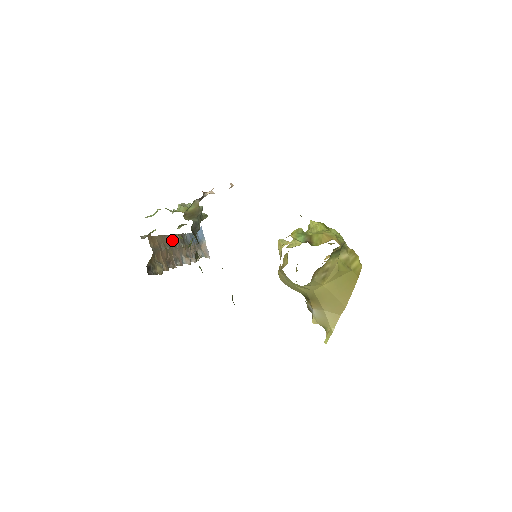
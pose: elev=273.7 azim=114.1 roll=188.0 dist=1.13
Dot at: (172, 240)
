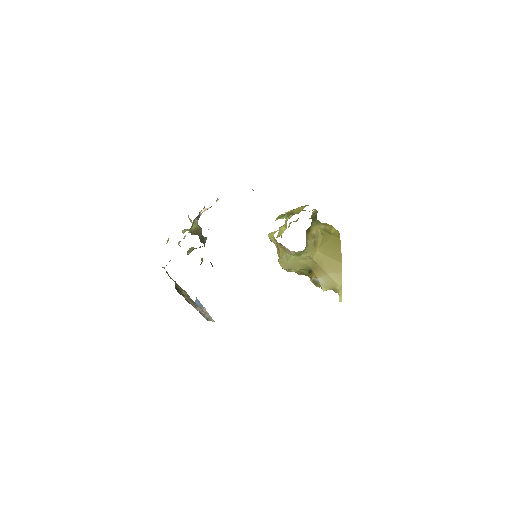
Dot at: occluded
